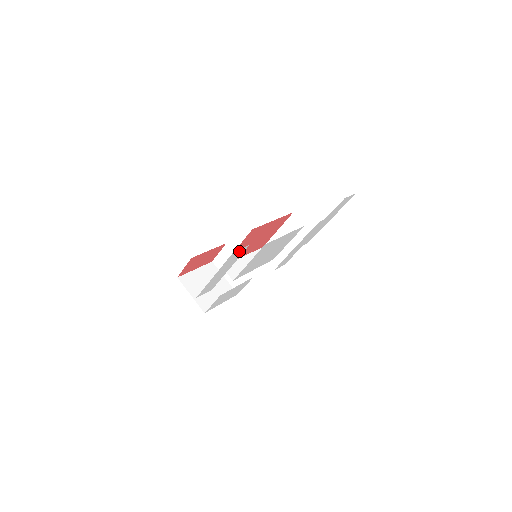
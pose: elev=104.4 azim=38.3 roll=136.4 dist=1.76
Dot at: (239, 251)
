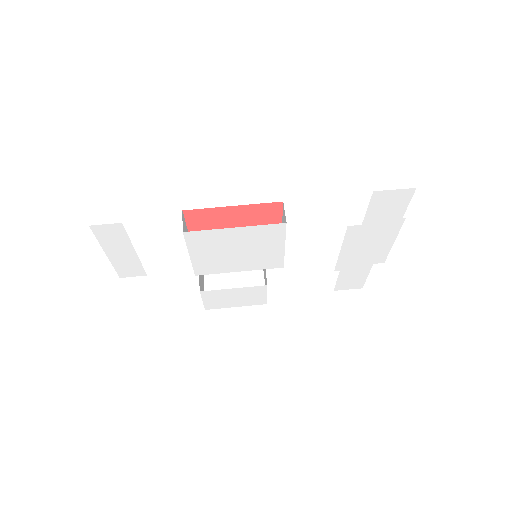
Dot at: (108, 227)
